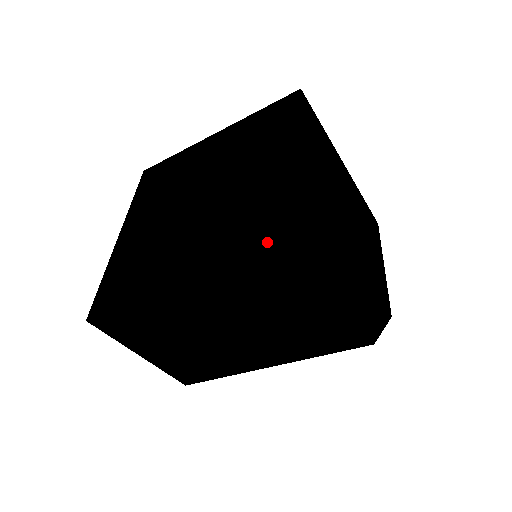
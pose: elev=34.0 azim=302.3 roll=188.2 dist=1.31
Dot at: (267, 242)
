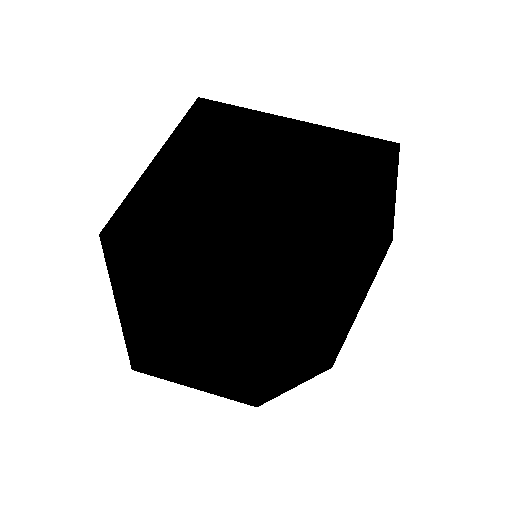
Dot at: occluded
